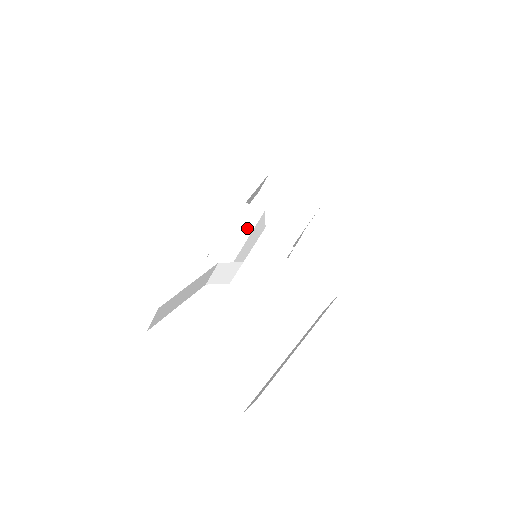
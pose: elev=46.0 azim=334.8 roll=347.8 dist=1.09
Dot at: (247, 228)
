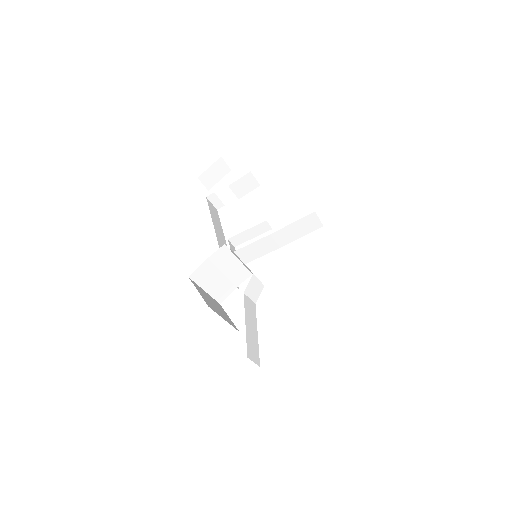
Dot at: (231, 258)
